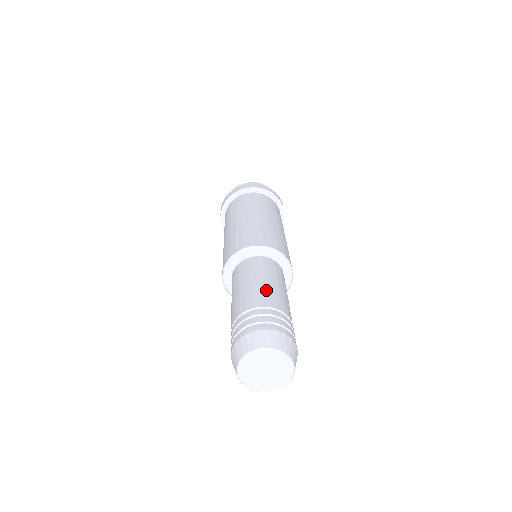
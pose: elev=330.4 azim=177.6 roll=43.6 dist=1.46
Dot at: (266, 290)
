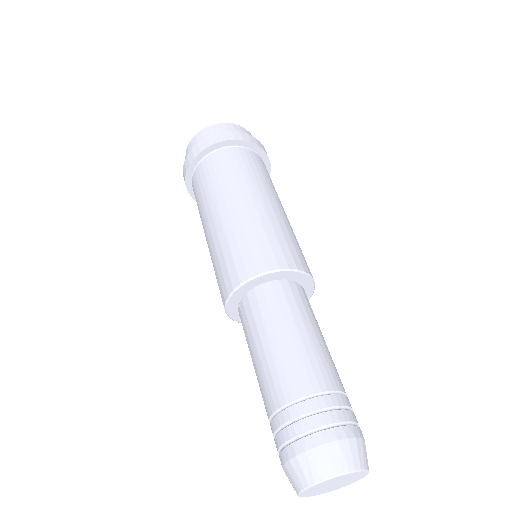
Dot at: (296, 358)
